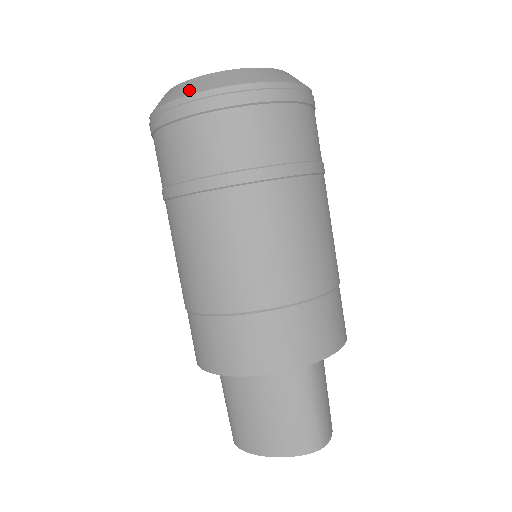
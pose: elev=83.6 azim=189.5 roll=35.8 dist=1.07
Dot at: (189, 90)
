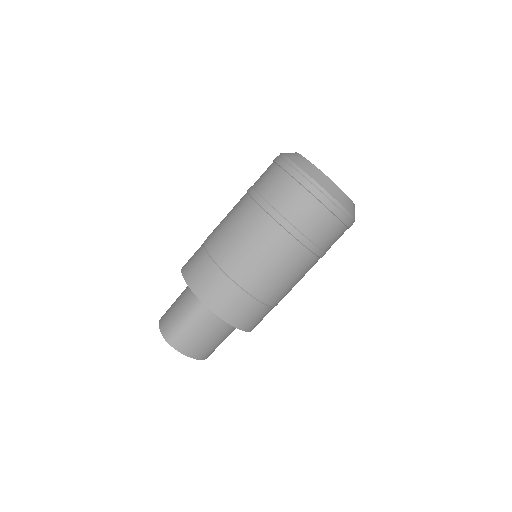
Dot at: (286, 153)
